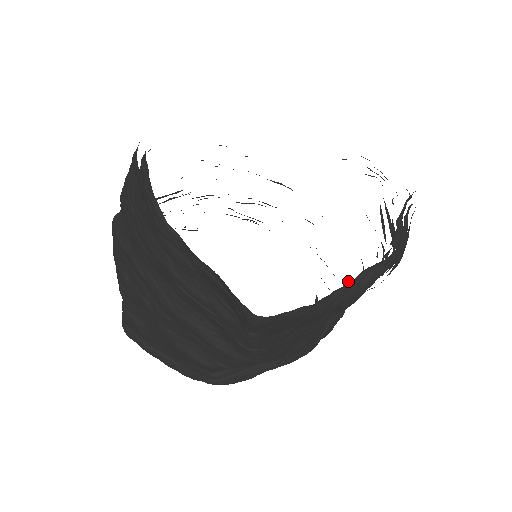
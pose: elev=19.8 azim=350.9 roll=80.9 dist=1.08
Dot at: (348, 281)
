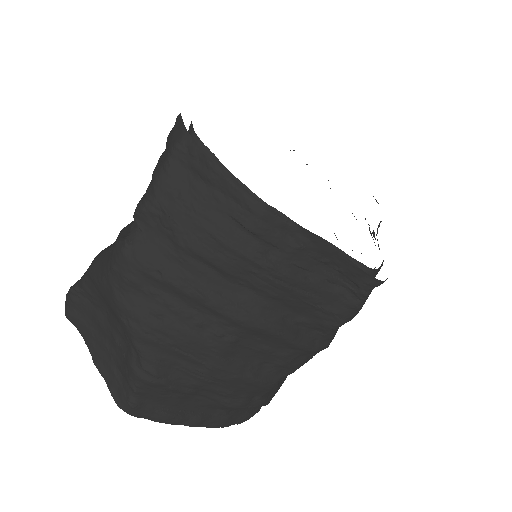
Dot at: (376, 234)
